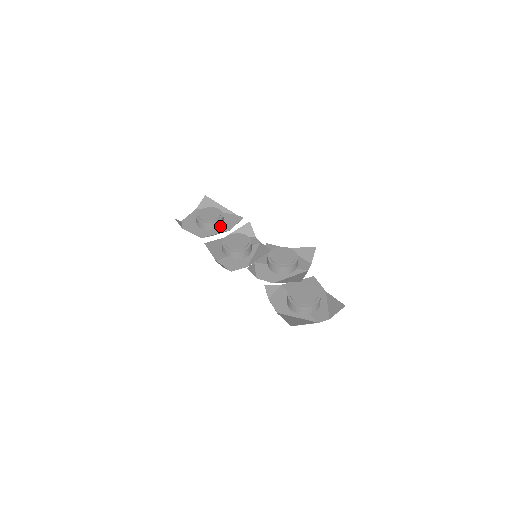
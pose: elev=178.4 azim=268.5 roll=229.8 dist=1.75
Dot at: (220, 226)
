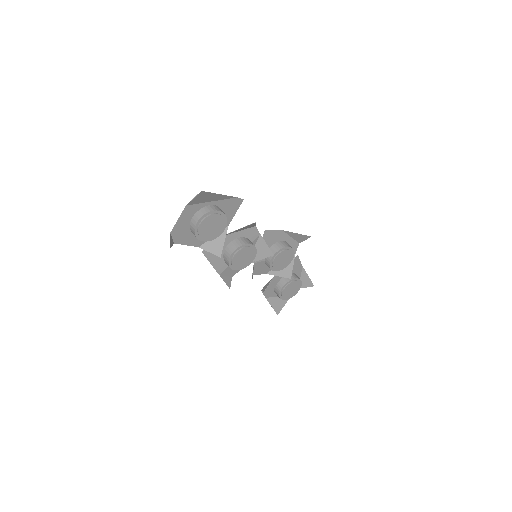
Dot at: occluded
